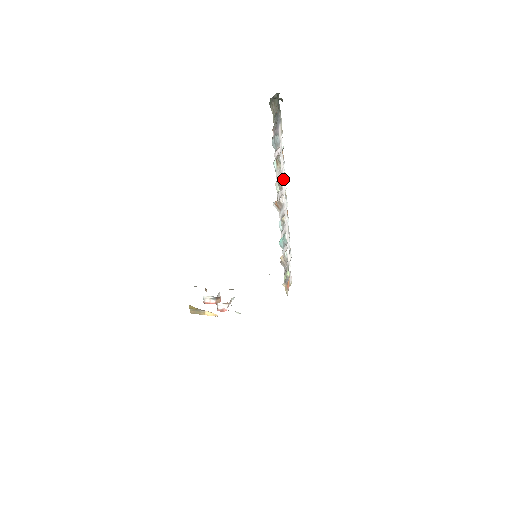
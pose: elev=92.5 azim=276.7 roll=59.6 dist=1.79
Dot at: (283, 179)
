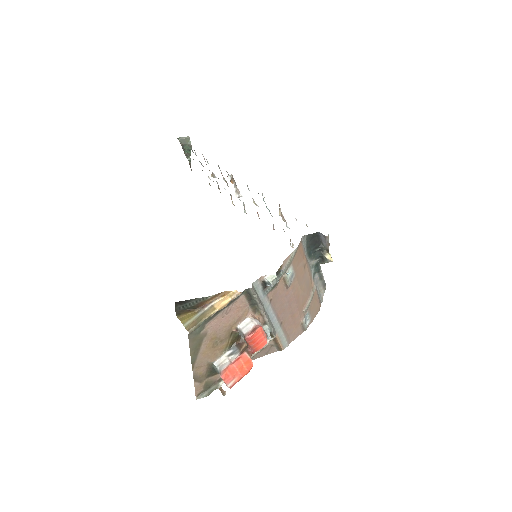
Dot at: occluded
